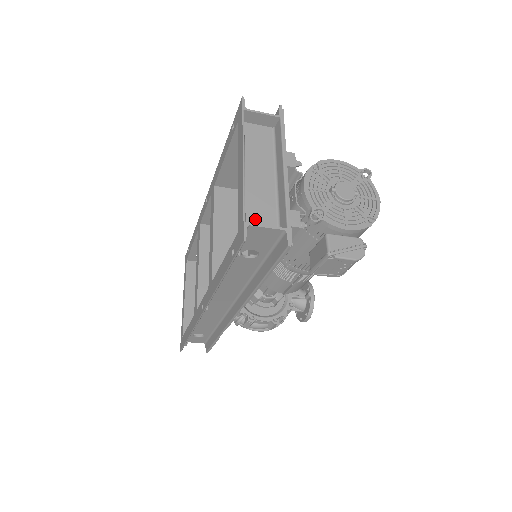
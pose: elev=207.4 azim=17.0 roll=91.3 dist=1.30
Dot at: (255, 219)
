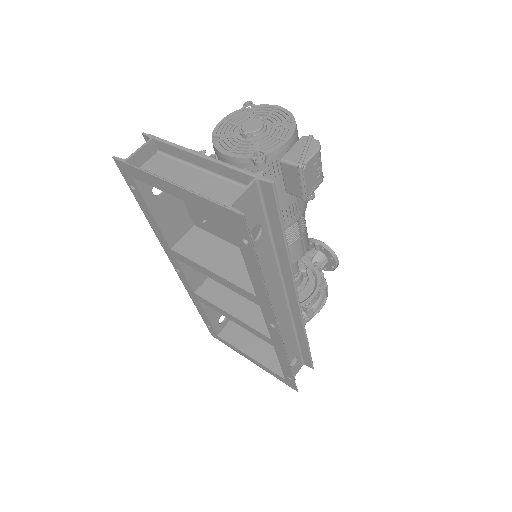
Dot at: (228, 203)
